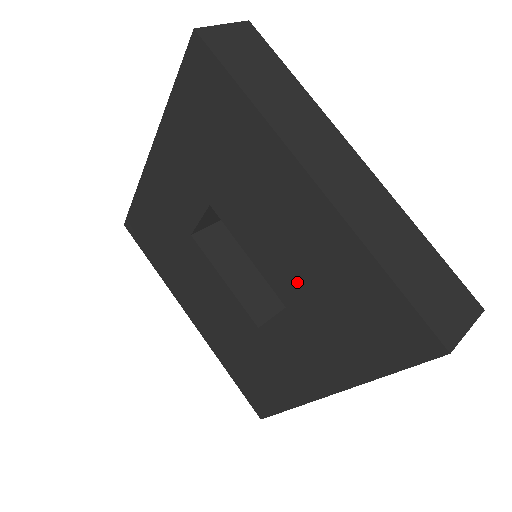
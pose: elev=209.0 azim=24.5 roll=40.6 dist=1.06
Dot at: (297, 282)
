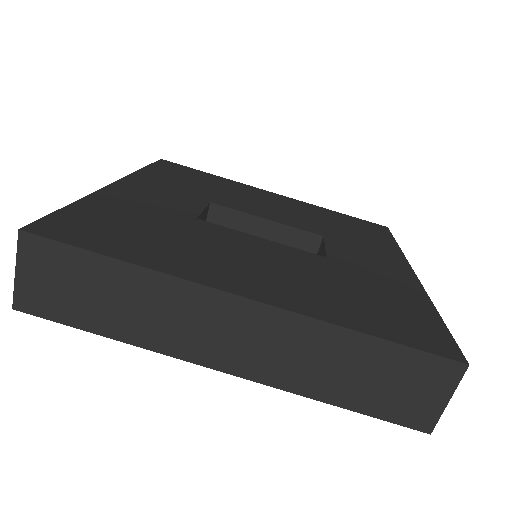
Dot at: occluded
